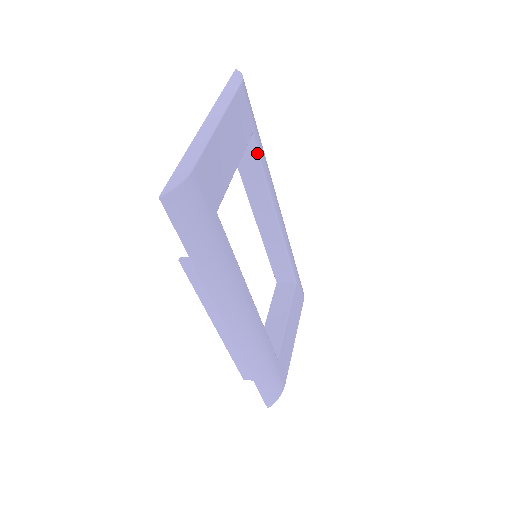
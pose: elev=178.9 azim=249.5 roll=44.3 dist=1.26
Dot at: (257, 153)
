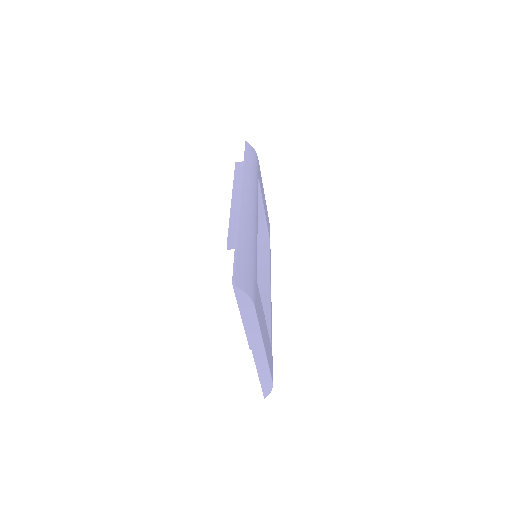
Dot at: (269, 247)
